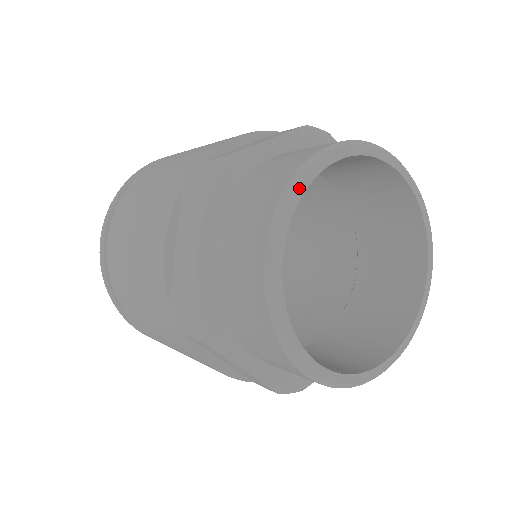
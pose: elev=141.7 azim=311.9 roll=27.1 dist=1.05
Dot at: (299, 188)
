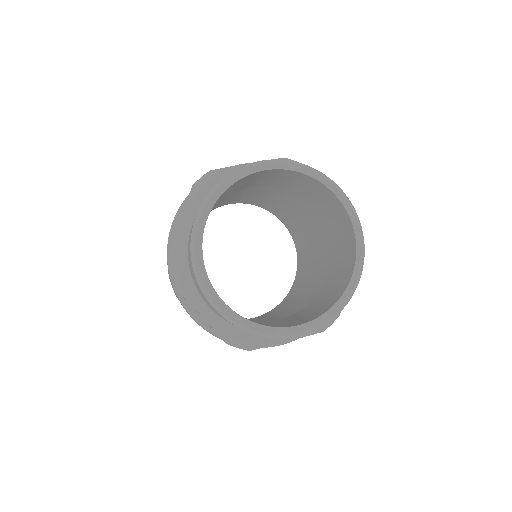
Dot at: (226, 183)
